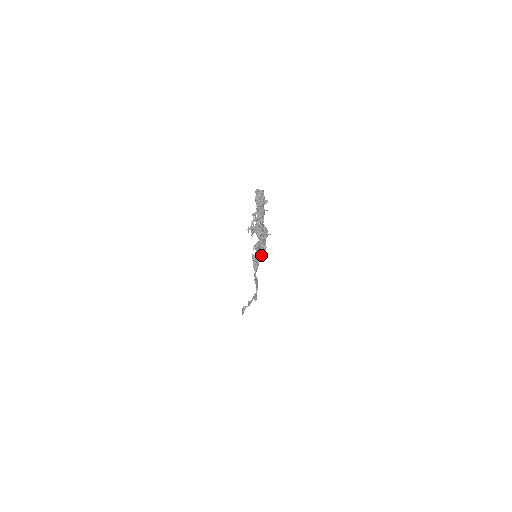
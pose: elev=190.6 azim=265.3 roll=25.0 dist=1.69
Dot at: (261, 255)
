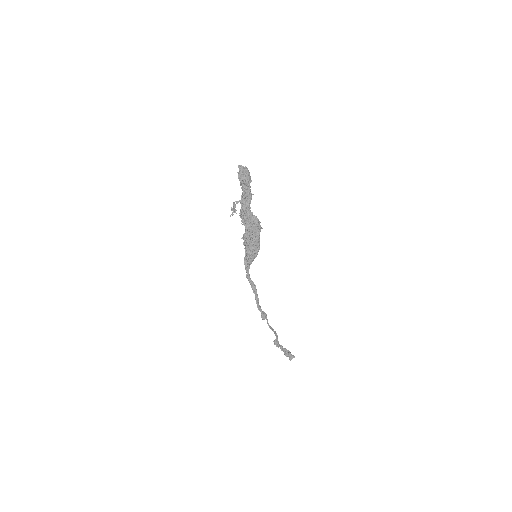
Dot at: (252, 251)
